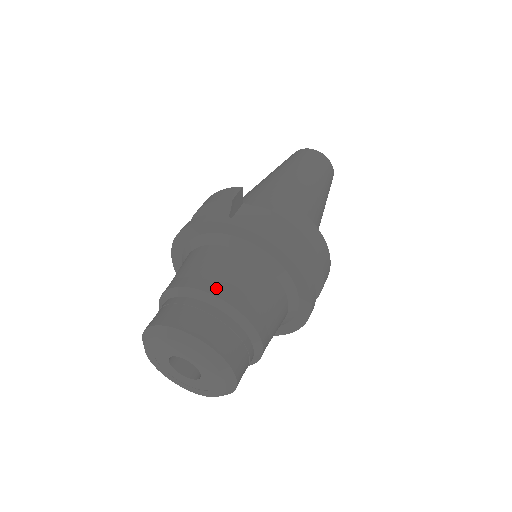
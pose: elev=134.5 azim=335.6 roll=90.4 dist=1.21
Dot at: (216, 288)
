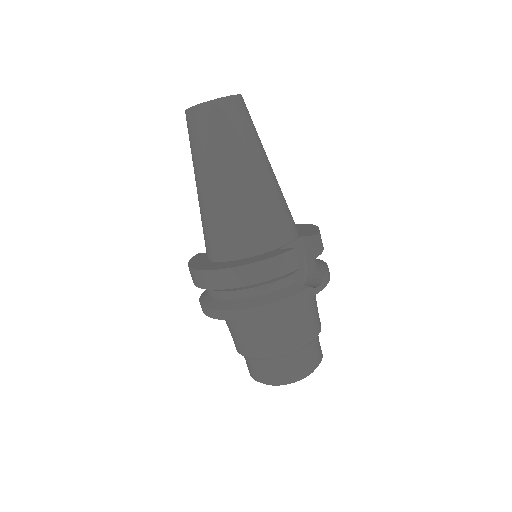
Dot at: (316, 331)
